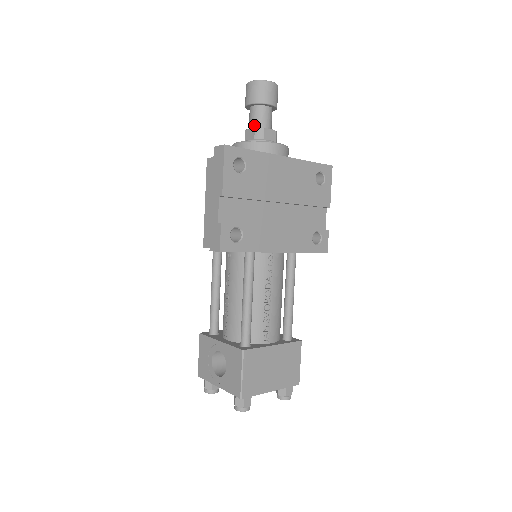
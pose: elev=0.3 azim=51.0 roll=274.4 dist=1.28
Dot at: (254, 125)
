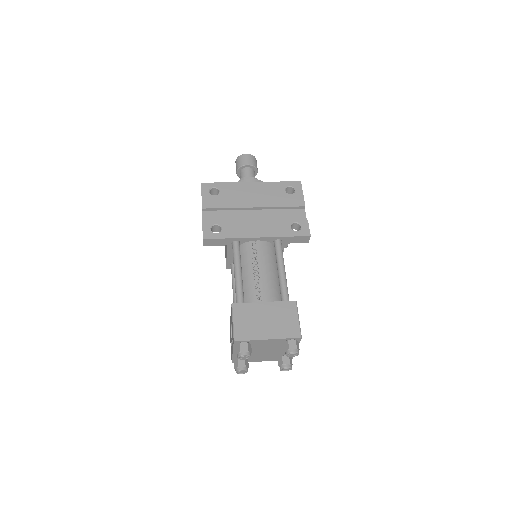
Dot at: occluded
